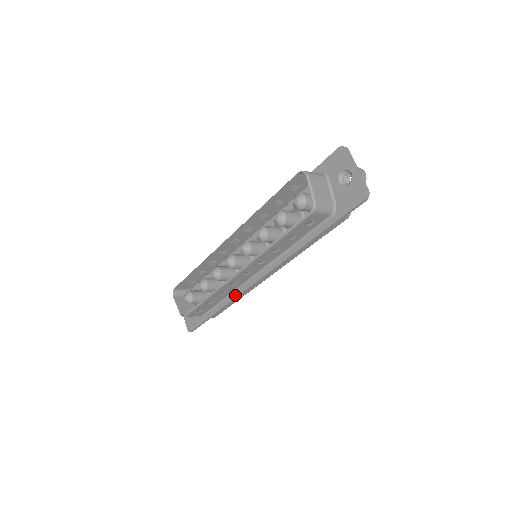
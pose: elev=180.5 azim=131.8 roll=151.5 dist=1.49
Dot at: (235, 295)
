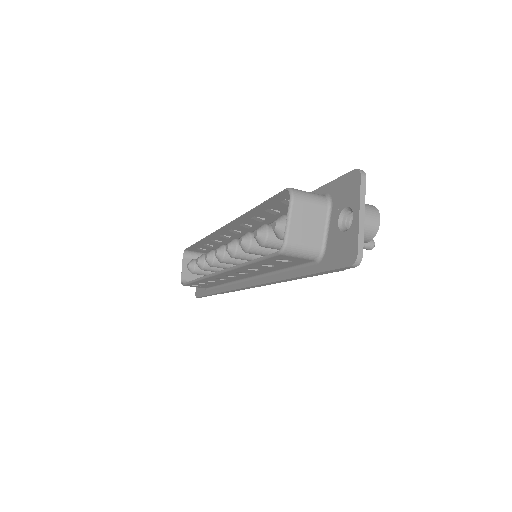
Dot at: (228, 288)
